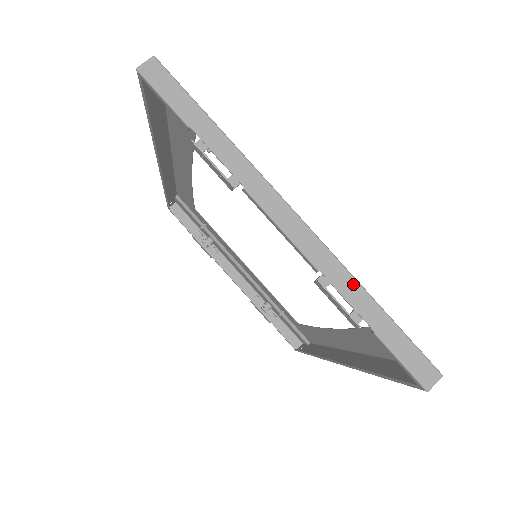
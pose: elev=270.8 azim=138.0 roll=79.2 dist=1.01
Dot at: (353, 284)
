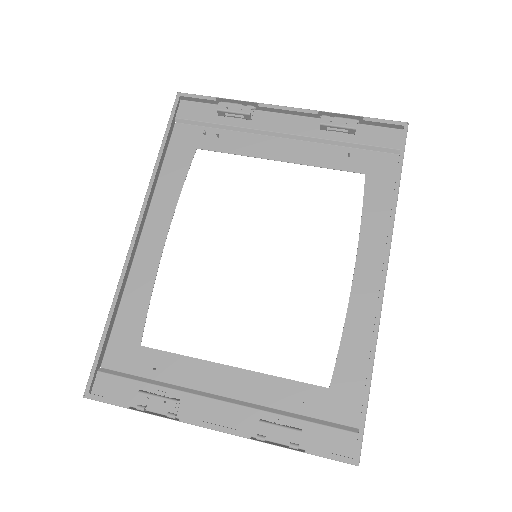
Dot at: occluded
